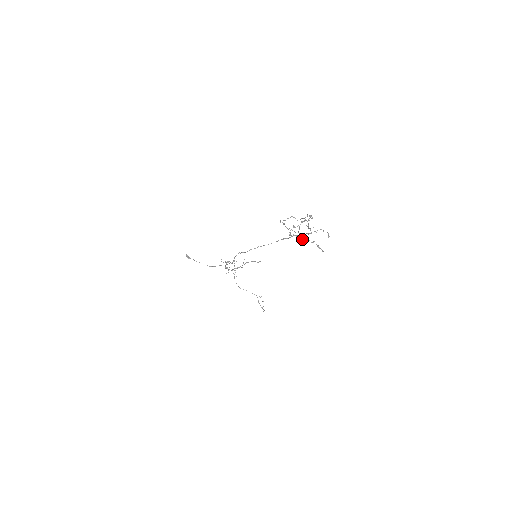
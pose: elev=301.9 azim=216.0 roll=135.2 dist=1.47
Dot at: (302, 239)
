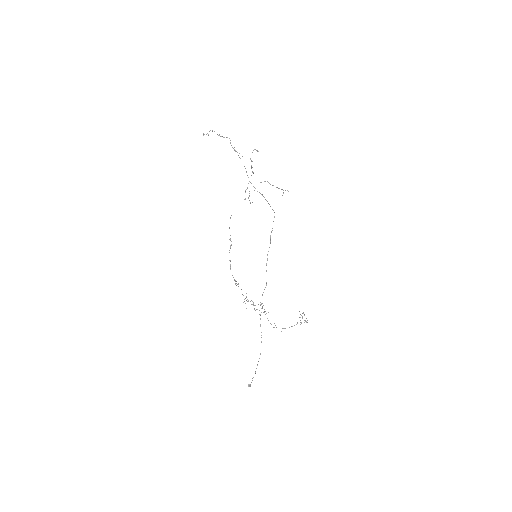
Dot at: occluded
